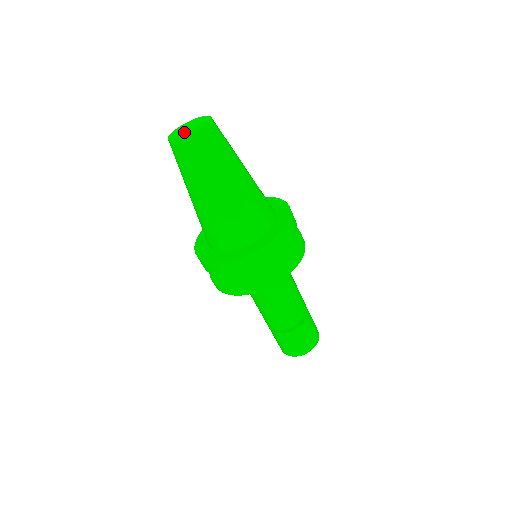
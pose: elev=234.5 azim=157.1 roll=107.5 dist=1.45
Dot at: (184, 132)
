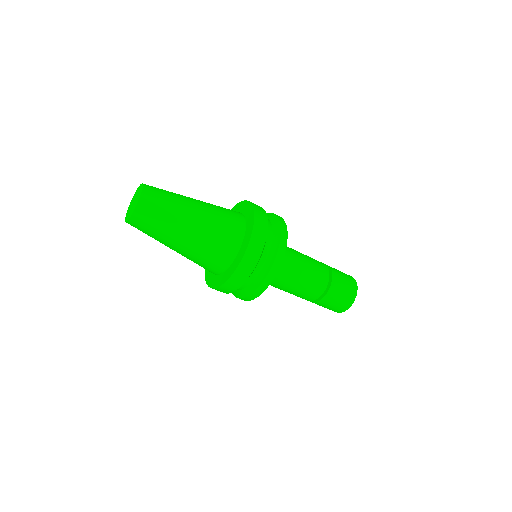
Dot at: (133, 205)
